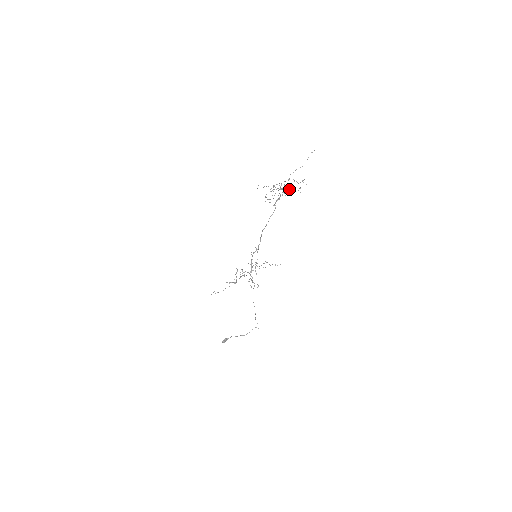
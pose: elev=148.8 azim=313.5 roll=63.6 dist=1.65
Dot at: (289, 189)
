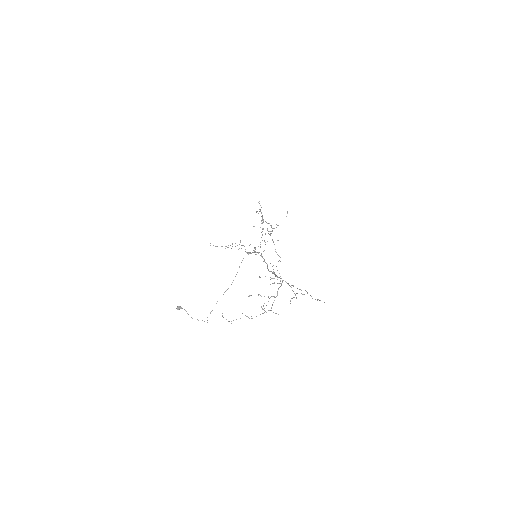
Dot at: occluded
